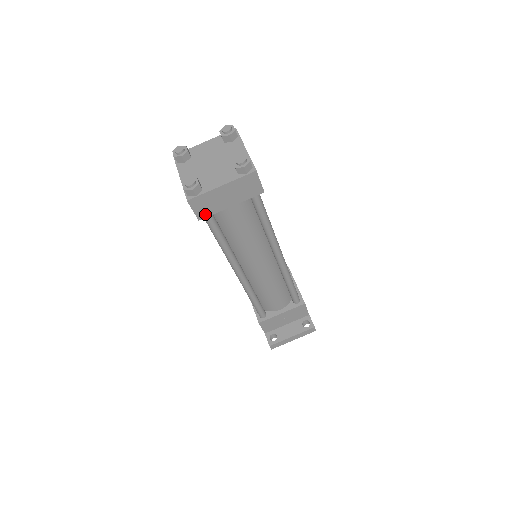
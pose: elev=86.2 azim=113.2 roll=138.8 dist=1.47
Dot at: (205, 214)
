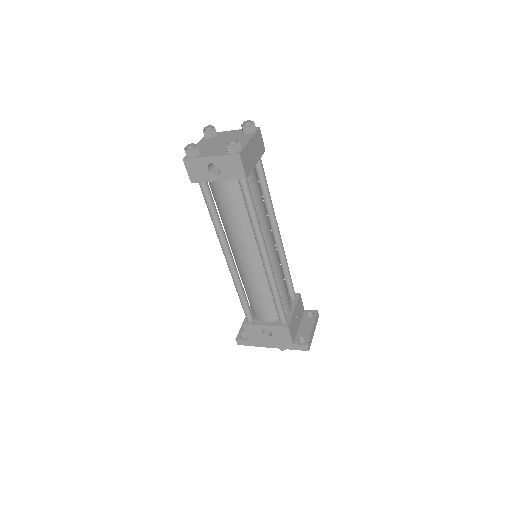
Dot at: (248, 172)
